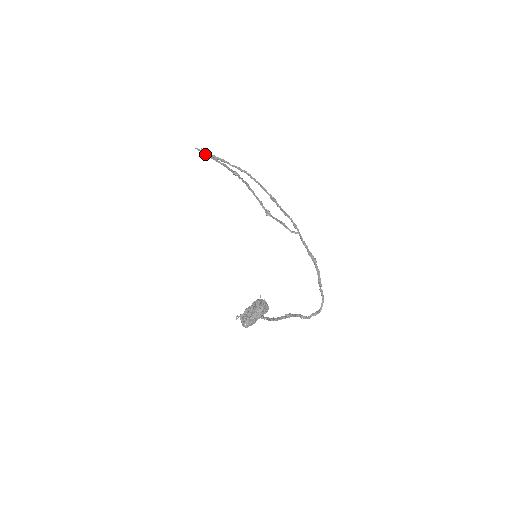
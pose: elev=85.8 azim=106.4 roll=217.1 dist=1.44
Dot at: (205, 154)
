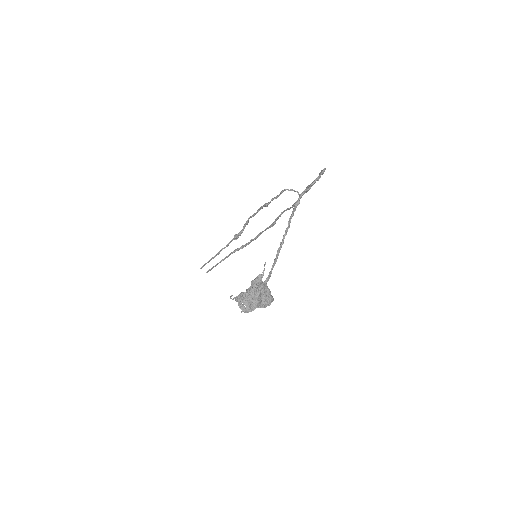
Dot at: (209, 260)
